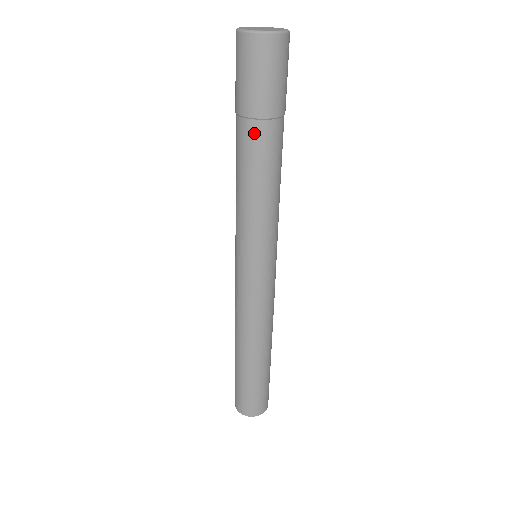
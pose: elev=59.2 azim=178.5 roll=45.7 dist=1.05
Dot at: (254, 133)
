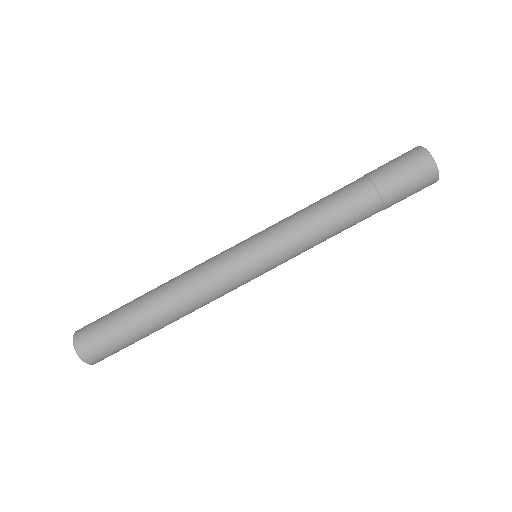
Dot at: (359, 184)
